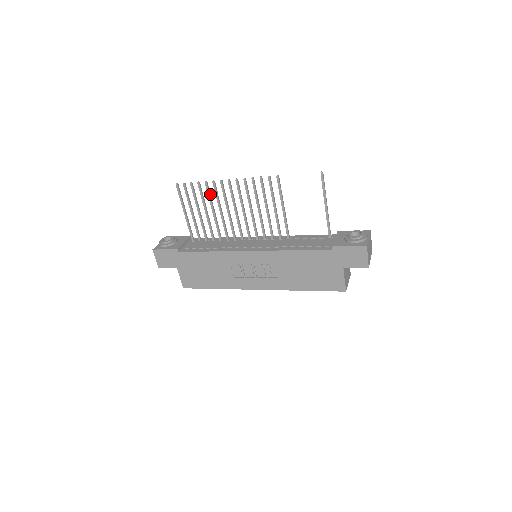
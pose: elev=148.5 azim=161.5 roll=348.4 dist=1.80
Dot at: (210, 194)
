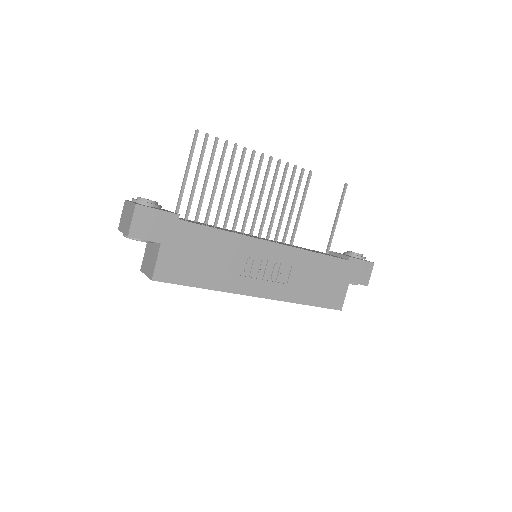
Dot at: (232, 162)
